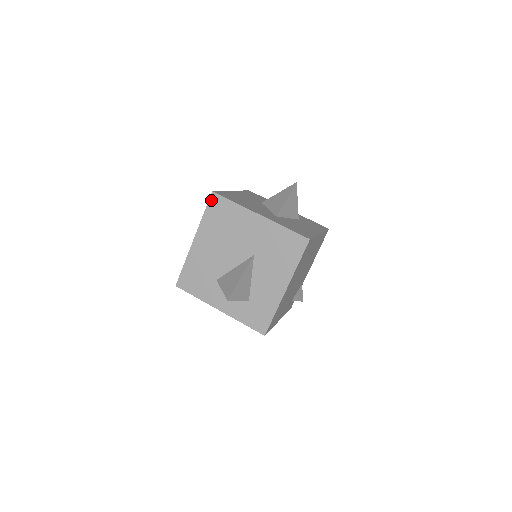
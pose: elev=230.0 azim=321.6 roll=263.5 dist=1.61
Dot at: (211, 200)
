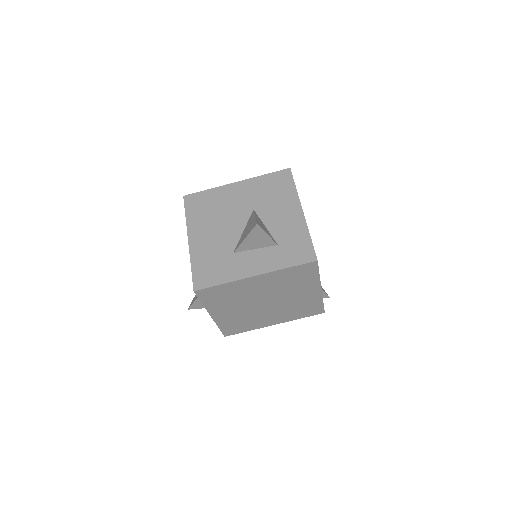
Dot at: (186, 202)
